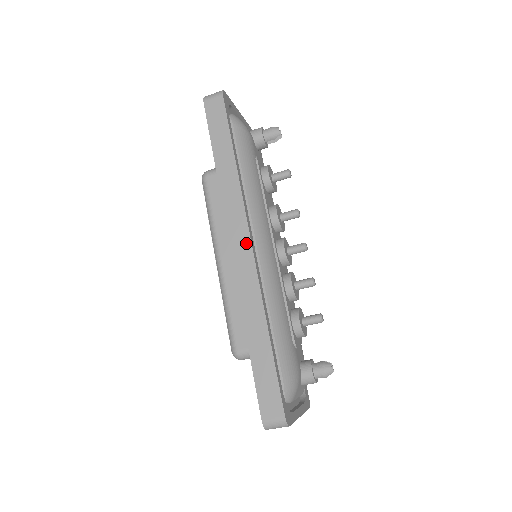
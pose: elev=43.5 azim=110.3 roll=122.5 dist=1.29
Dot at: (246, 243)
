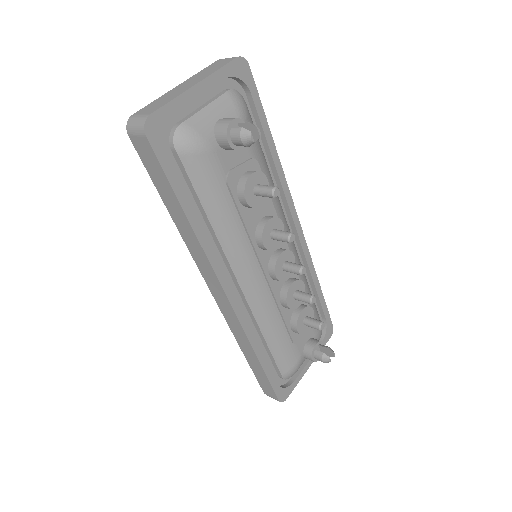
Dot at: (223, 297)
